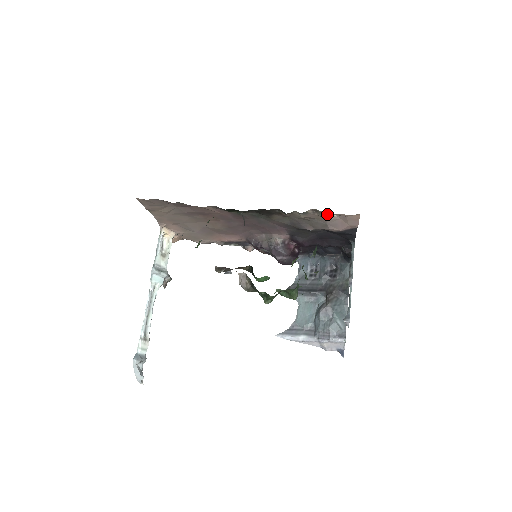
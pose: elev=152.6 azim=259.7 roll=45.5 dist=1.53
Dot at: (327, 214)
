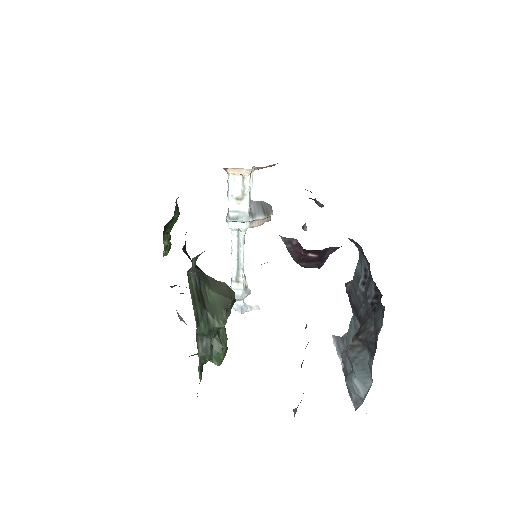
Dot at: occluded
